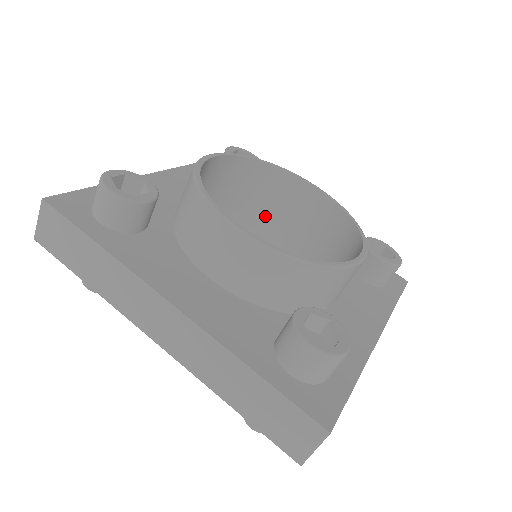
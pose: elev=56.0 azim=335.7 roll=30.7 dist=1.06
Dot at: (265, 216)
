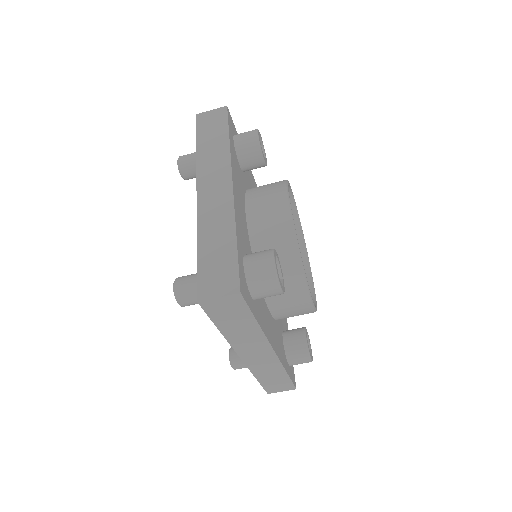
Dot at: occluded
